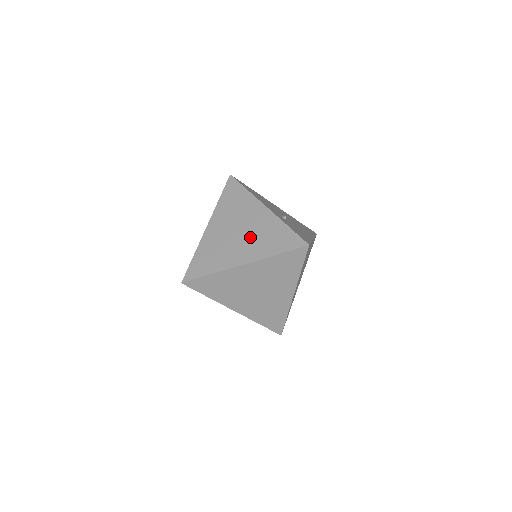
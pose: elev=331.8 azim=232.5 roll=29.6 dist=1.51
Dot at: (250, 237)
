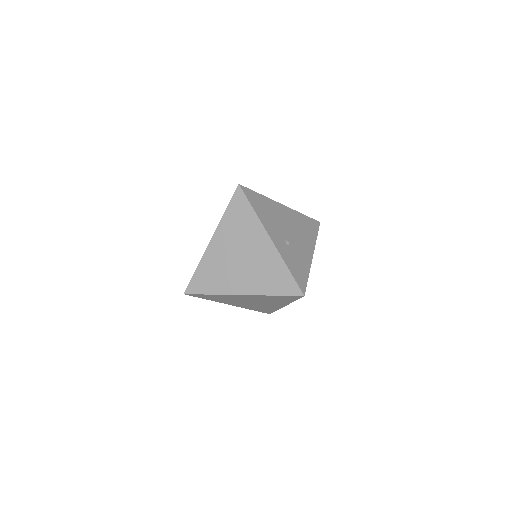
Dot at: (251, 268)
